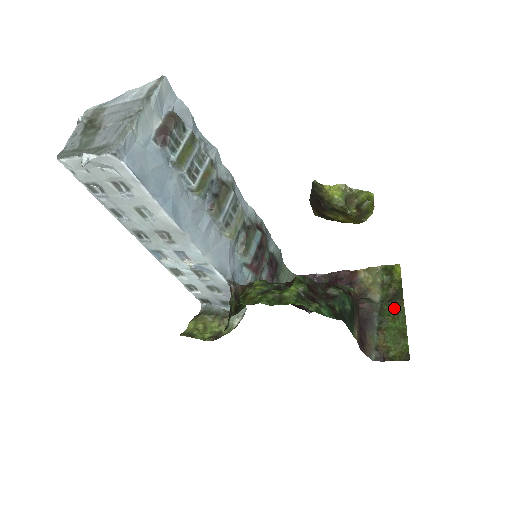
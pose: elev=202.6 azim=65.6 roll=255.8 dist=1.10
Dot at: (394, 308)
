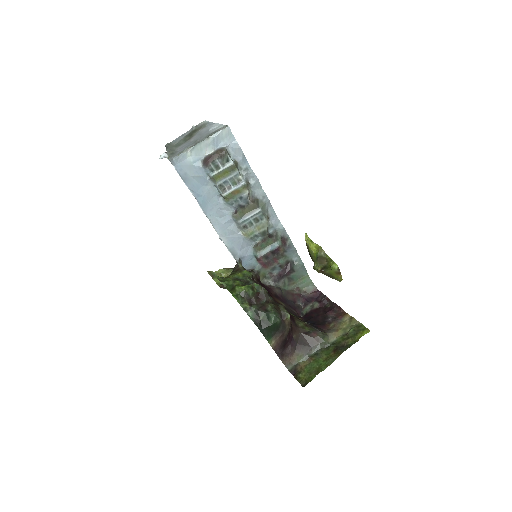
Dot at: (334, 353)
